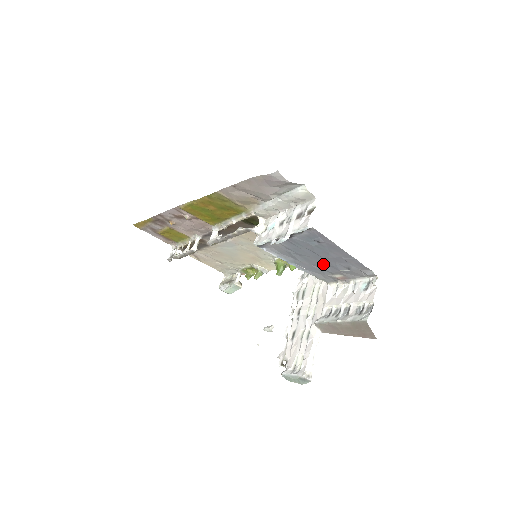
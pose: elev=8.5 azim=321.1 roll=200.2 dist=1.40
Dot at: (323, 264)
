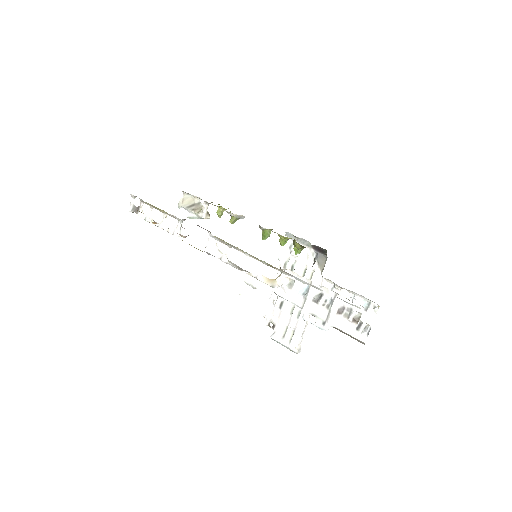
Dot at: occluded
